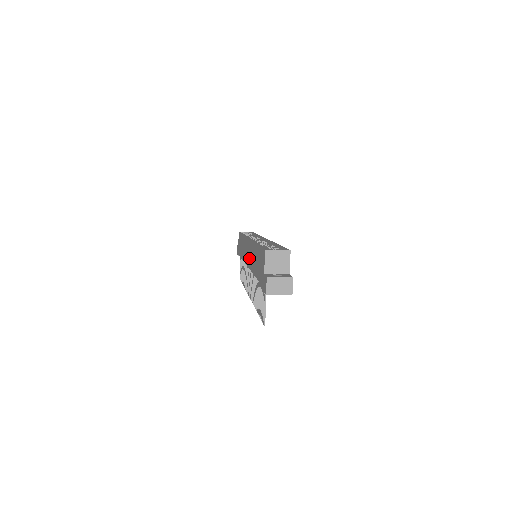
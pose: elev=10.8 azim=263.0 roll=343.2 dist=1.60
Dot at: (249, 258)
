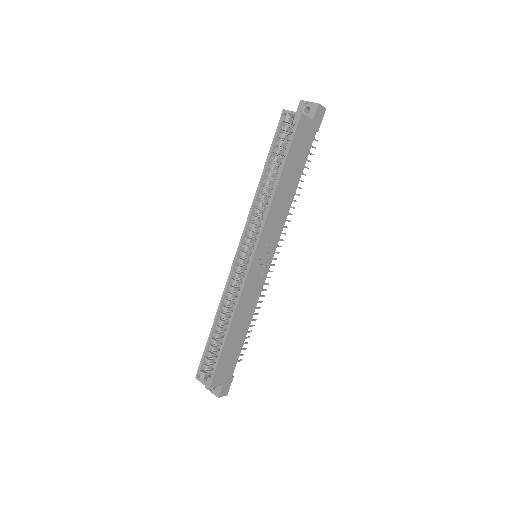
Dot at: occluded
